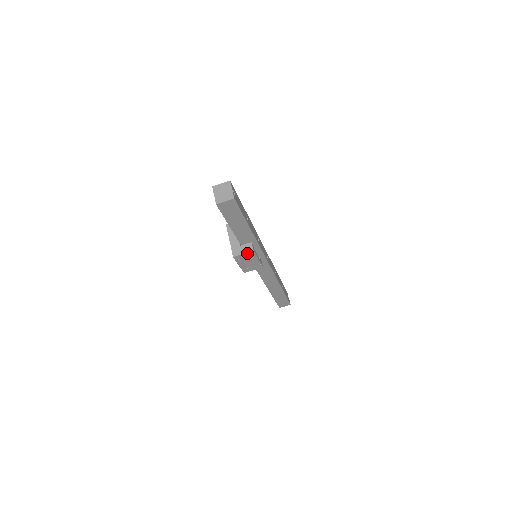
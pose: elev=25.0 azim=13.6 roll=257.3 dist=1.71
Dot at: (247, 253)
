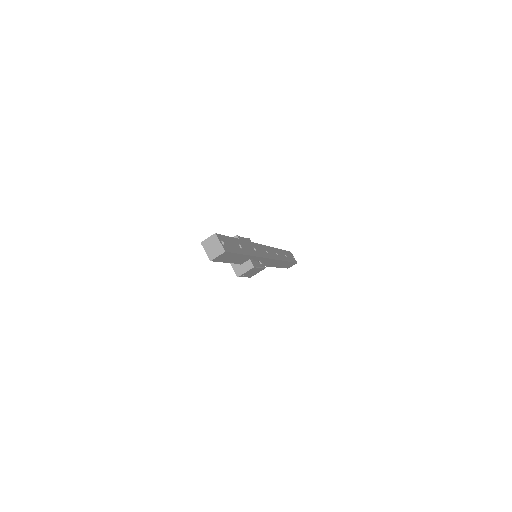
Dot at: (249, 270)
